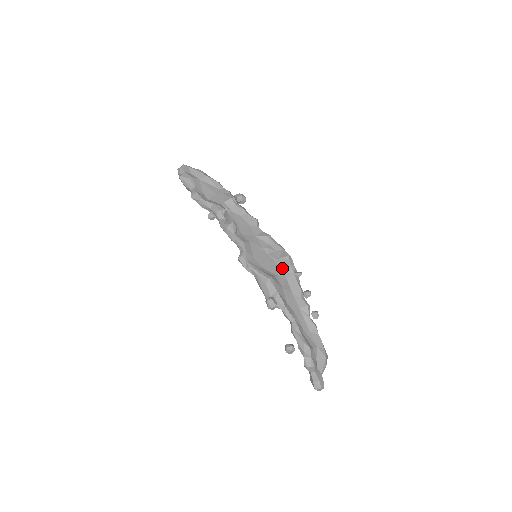
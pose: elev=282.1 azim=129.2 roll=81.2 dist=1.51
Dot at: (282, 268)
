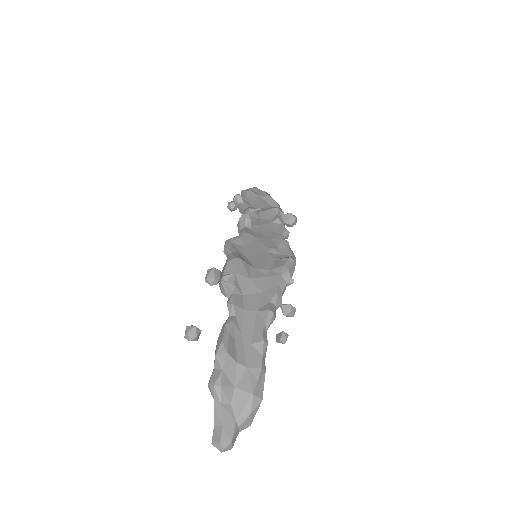
Dot at: (271, 267)
